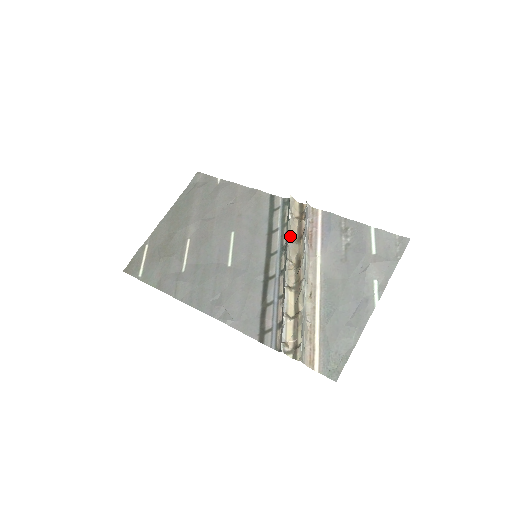
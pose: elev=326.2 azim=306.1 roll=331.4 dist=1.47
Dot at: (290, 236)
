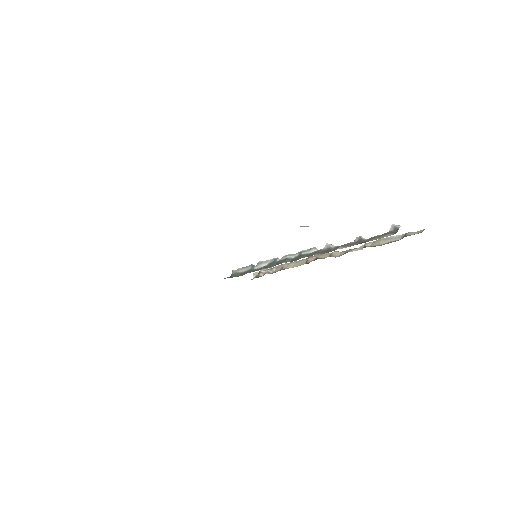
Dot at: occluded
